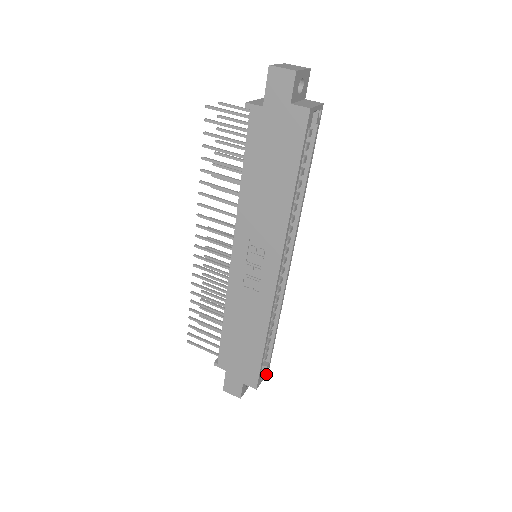
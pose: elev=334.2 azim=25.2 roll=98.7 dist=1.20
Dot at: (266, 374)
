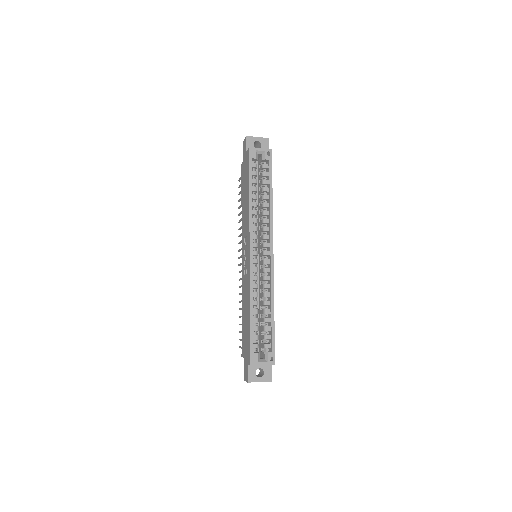
Dot at: (270, 364)
